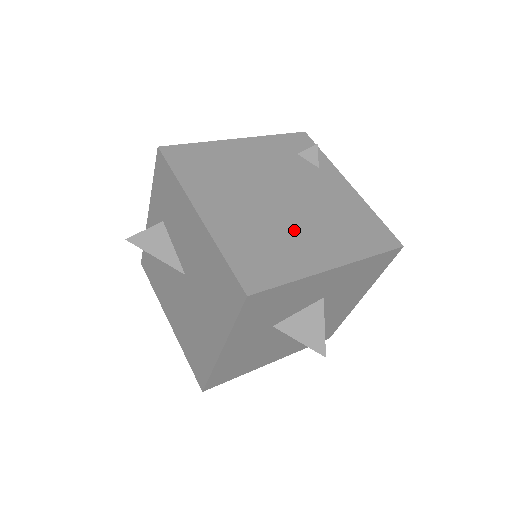
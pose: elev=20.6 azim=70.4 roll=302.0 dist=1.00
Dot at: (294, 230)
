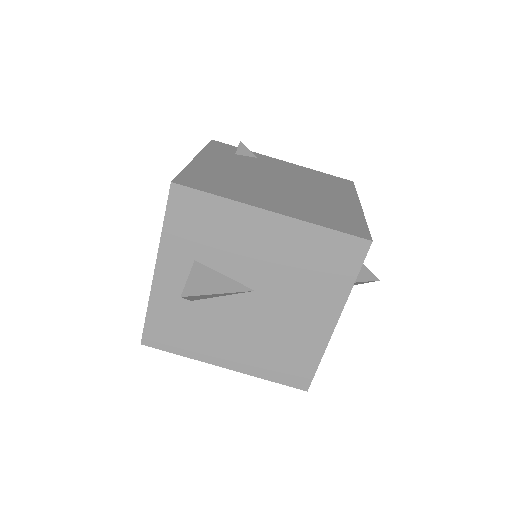
Dot at: (316, 196)
